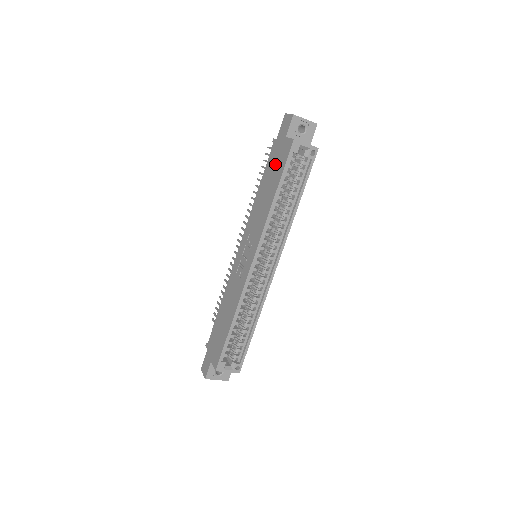
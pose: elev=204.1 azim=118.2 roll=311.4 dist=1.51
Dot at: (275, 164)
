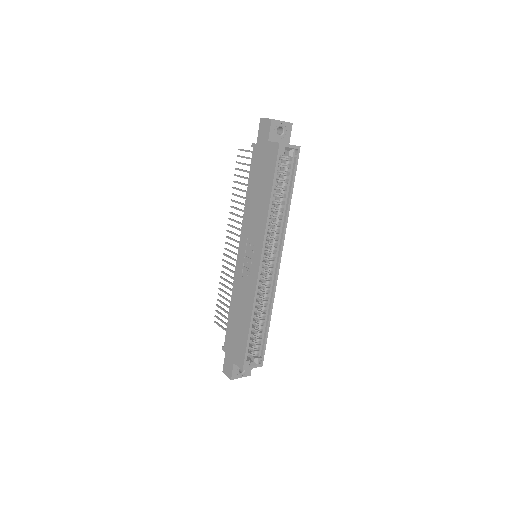
Dot at: (262, 168)
